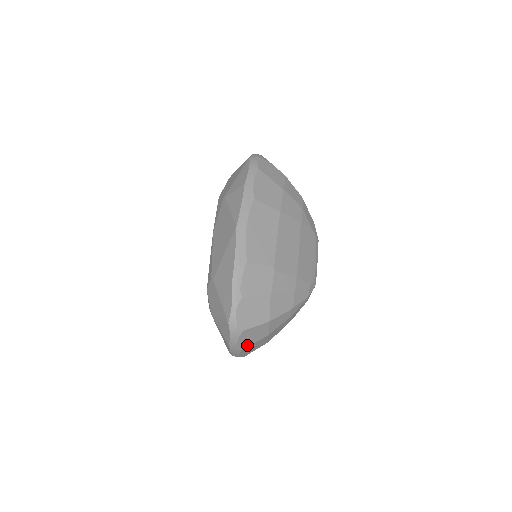
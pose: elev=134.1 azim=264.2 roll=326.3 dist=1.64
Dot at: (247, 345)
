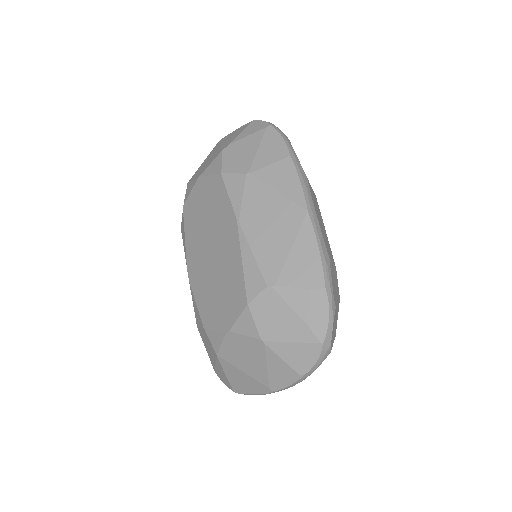
Dot at: occluded
